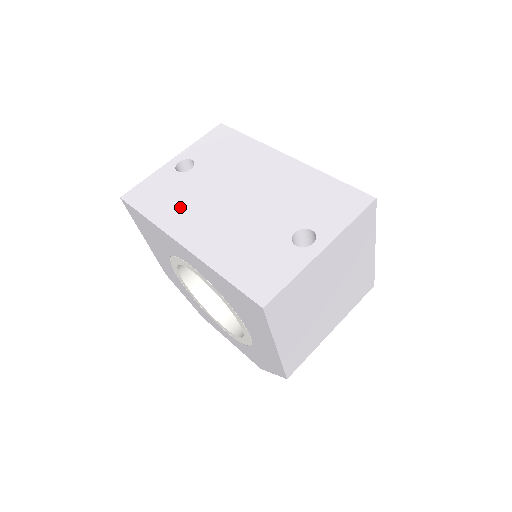
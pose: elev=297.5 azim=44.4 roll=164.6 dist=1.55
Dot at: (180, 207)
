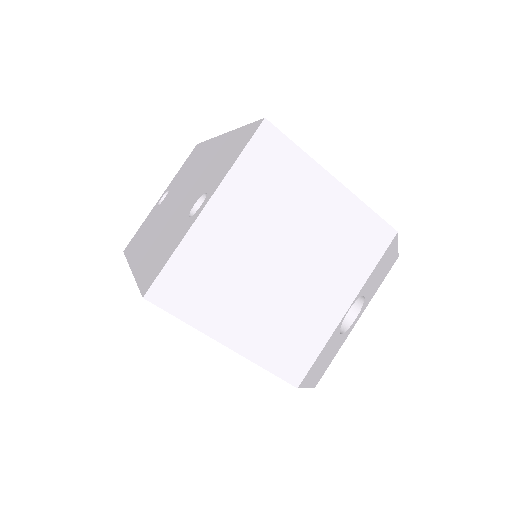
Dot at: (145, 235)
